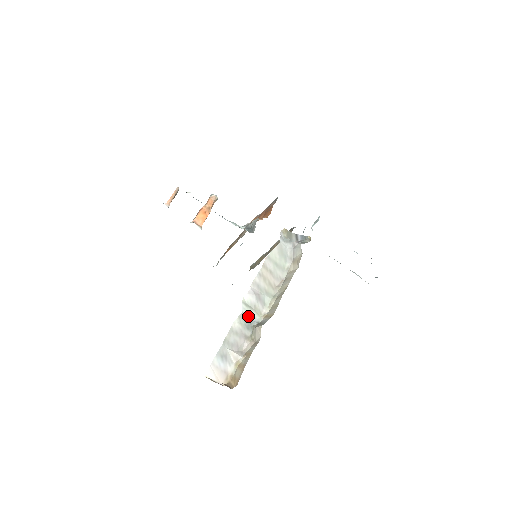
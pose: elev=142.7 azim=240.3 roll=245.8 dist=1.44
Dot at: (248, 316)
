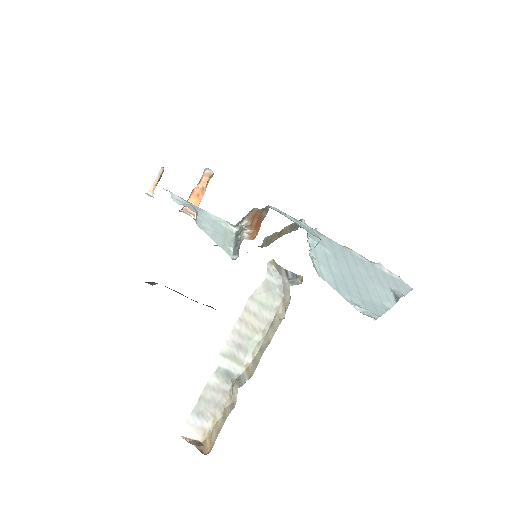
Dot at: (226, 369)
